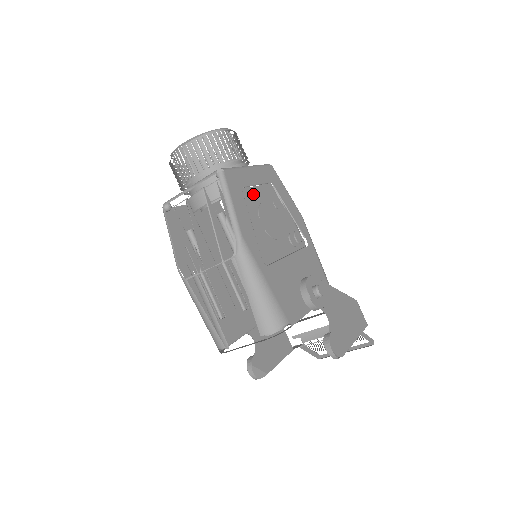
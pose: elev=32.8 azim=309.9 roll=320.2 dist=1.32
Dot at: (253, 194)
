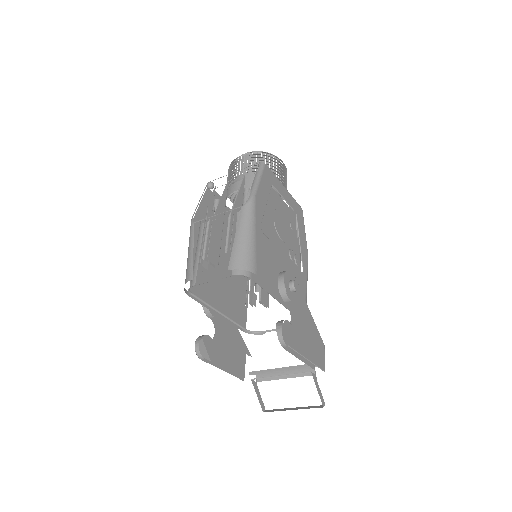
Dot at: (278, 200)
